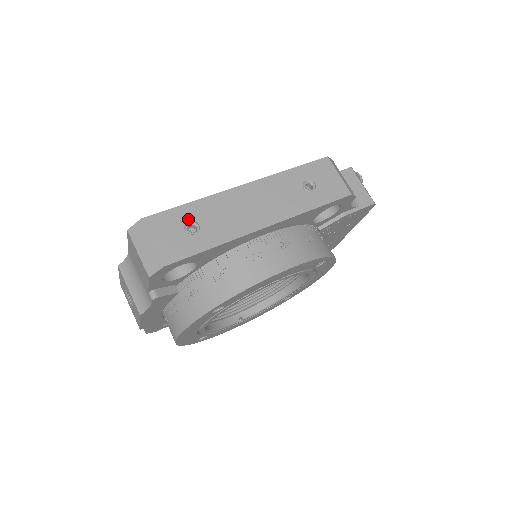
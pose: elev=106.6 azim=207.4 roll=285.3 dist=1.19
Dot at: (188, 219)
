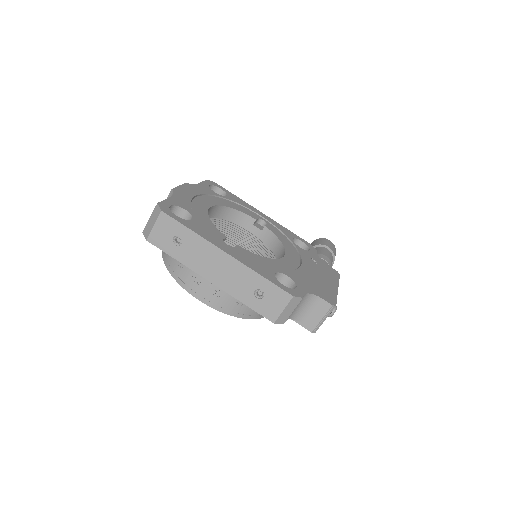
Dot at: (181, 236)
